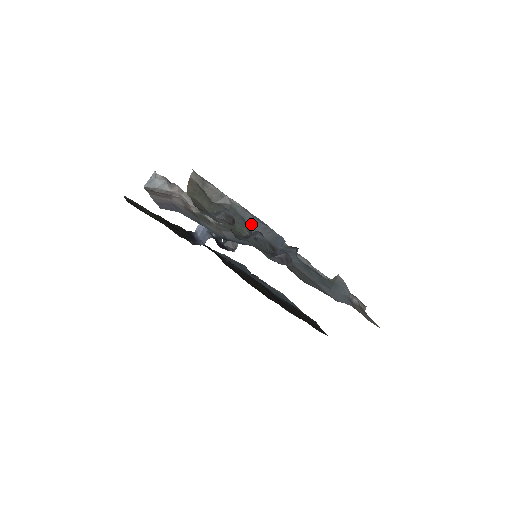
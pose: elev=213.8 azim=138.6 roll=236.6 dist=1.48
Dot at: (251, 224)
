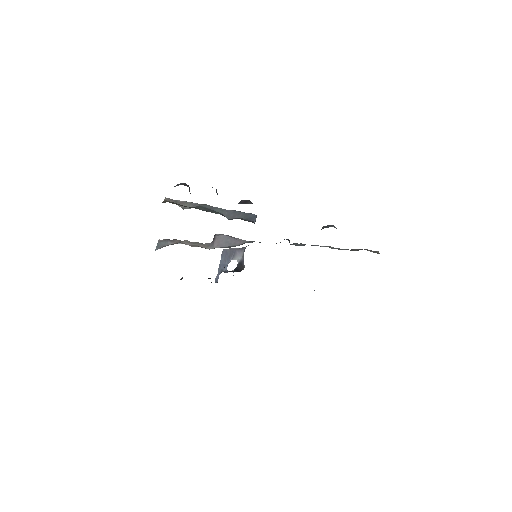
Dot at: (222, 213)
